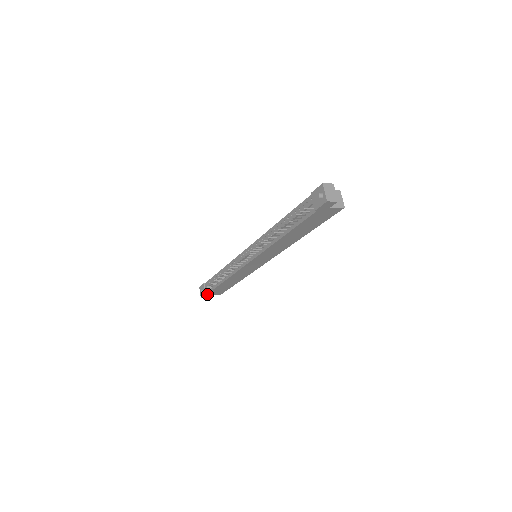
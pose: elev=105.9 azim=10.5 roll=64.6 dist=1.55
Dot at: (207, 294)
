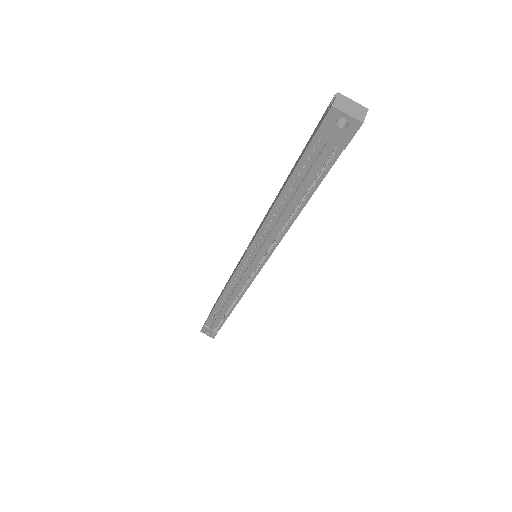
Dot at: (218, 330)
